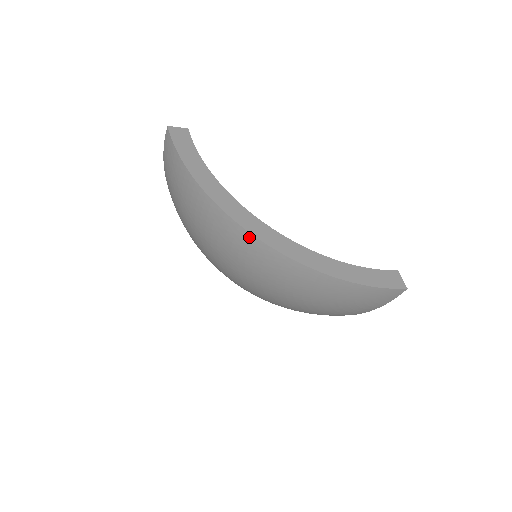
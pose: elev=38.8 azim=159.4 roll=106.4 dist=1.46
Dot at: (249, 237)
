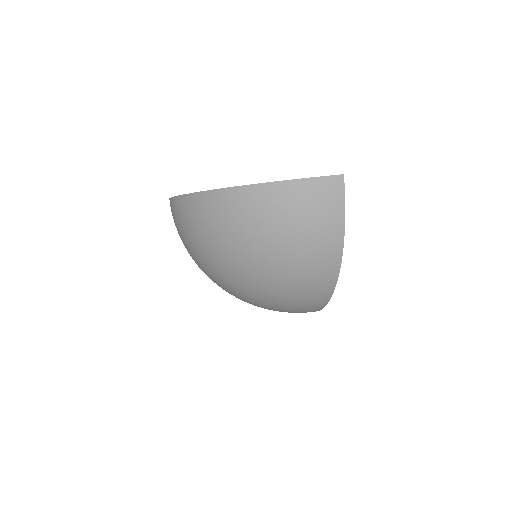
Dot at: (213, 194)
